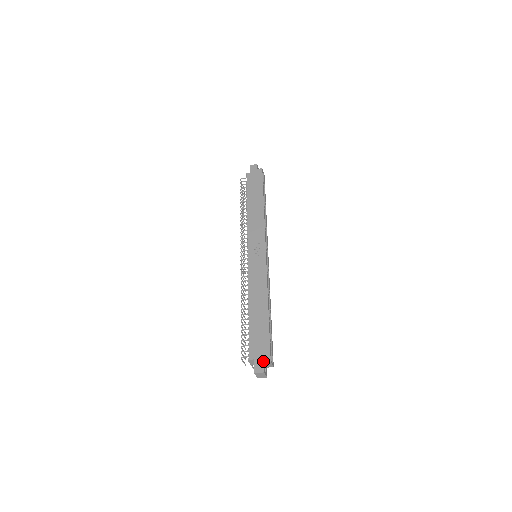
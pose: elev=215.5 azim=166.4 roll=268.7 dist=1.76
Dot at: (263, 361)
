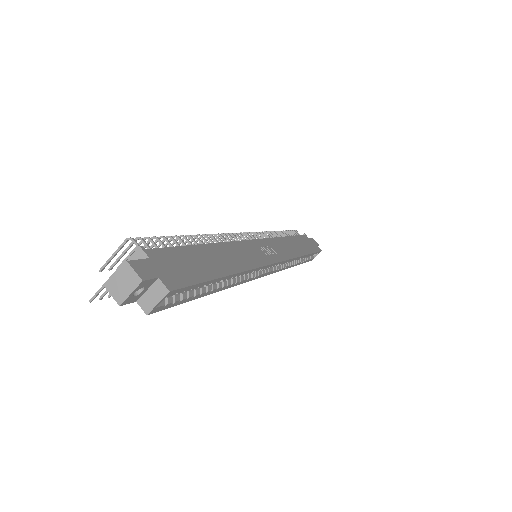
Dot at: (160, 275)
